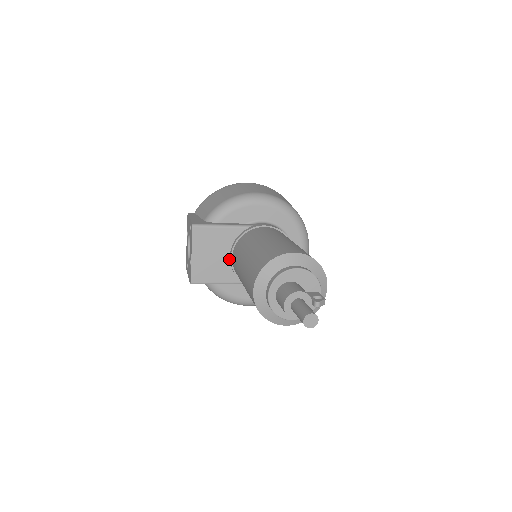
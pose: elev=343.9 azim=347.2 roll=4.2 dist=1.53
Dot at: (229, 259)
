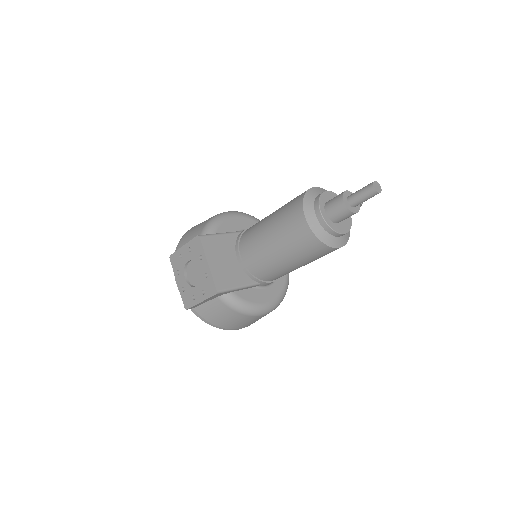
Dot at: (238, 262)
